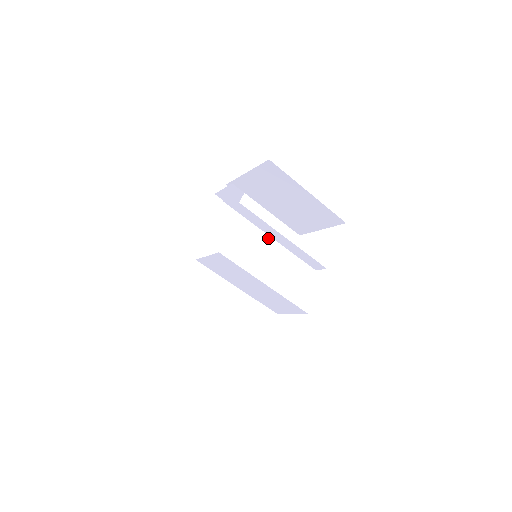
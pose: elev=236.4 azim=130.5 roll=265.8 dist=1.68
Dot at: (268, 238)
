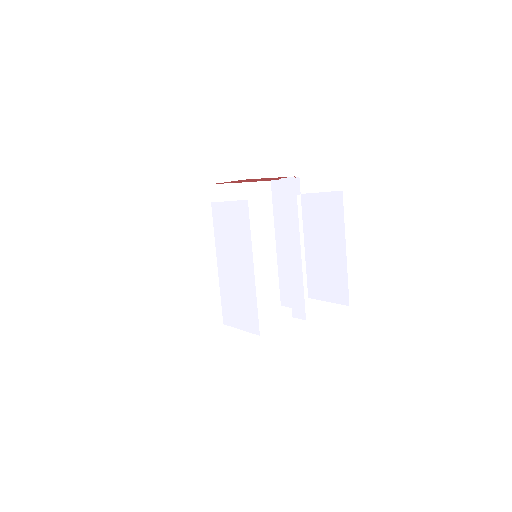
Dot at: (274, 259)
